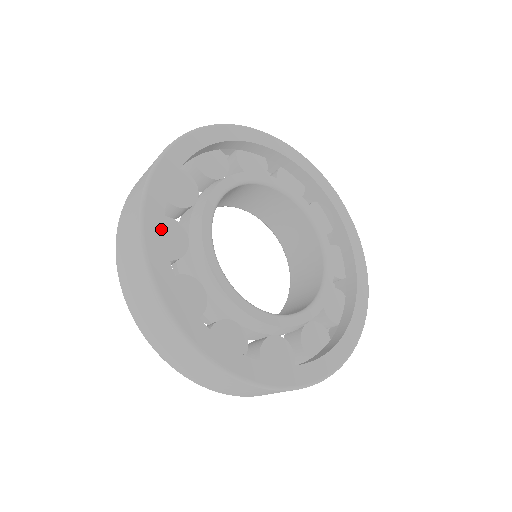
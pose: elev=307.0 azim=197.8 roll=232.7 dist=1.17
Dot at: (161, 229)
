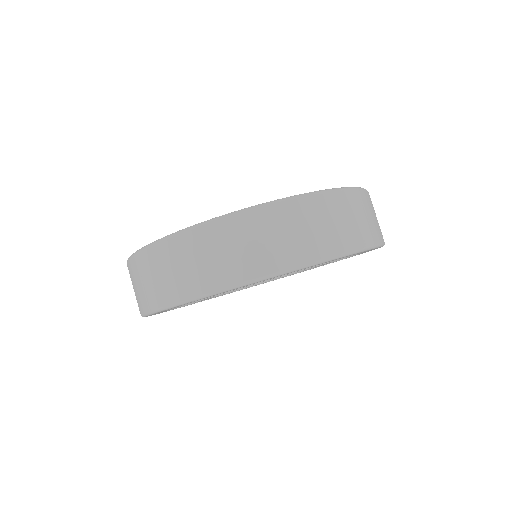
Dot at: occluded
